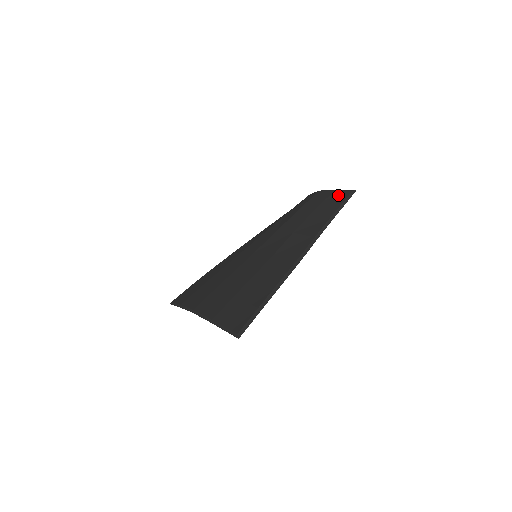
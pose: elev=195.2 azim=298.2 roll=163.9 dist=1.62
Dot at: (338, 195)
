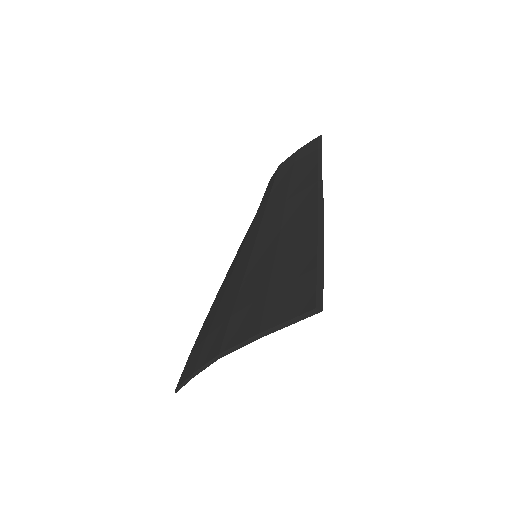
Dot at: (306, 148)
